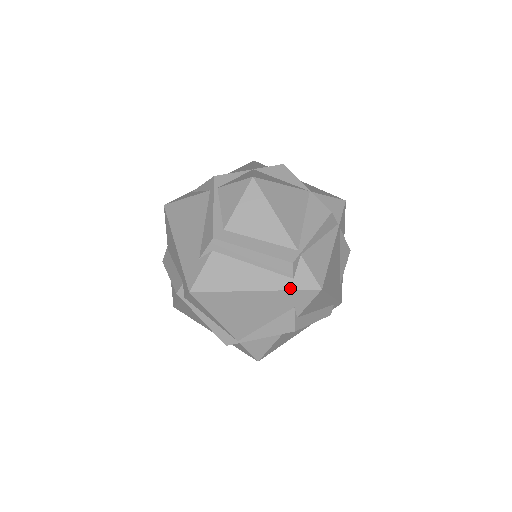
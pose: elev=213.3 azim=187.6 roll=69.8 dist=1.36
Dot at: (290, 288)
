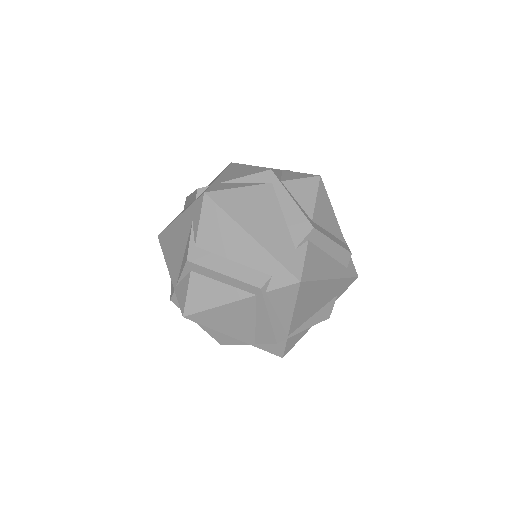
Dot at: (346, 276)
